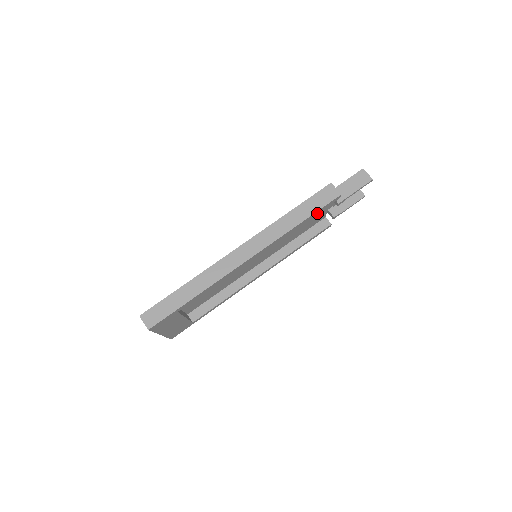
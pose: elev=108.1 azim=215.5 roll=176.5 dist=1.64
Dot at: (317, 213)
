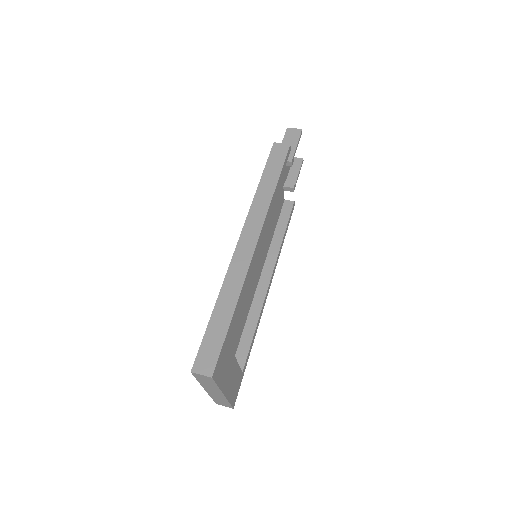
Dot at: (282, 172)
